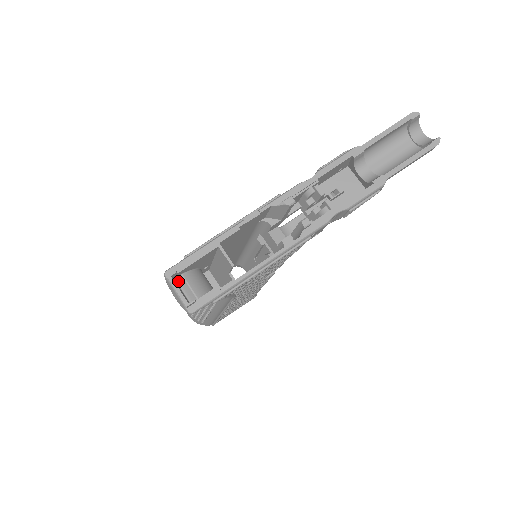
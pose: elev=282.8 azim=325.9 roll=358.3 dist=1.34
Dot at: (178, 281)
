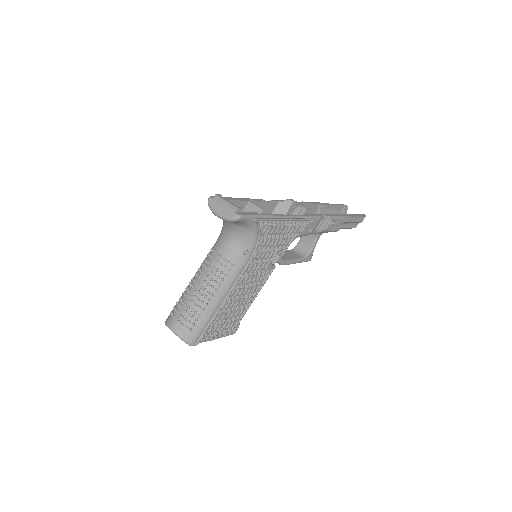
Dot at: occluded
